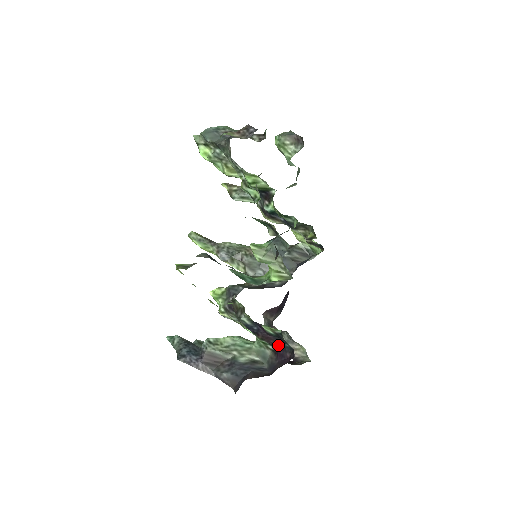
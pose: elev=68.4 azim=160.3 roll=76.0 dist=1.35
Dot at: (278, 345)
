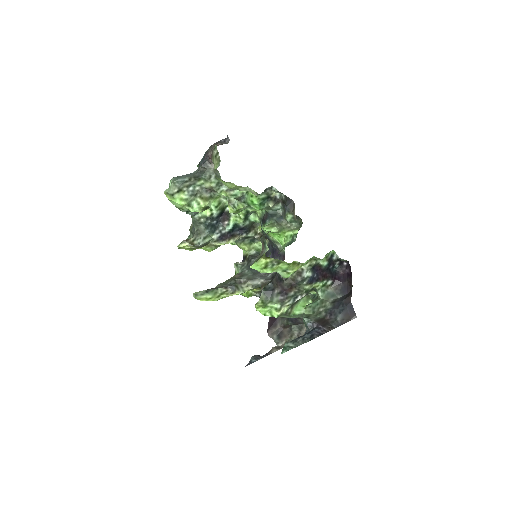
Dot at: (332, 274)
